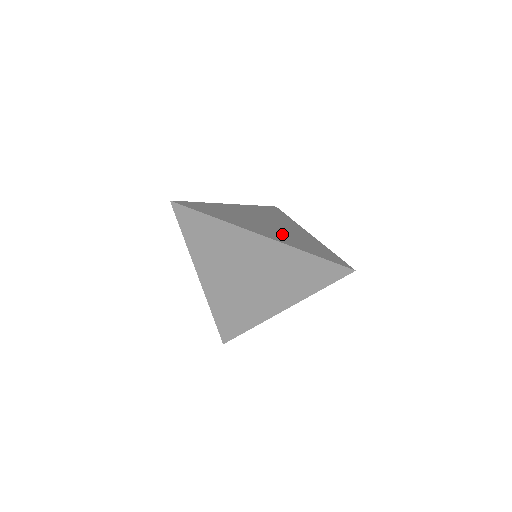
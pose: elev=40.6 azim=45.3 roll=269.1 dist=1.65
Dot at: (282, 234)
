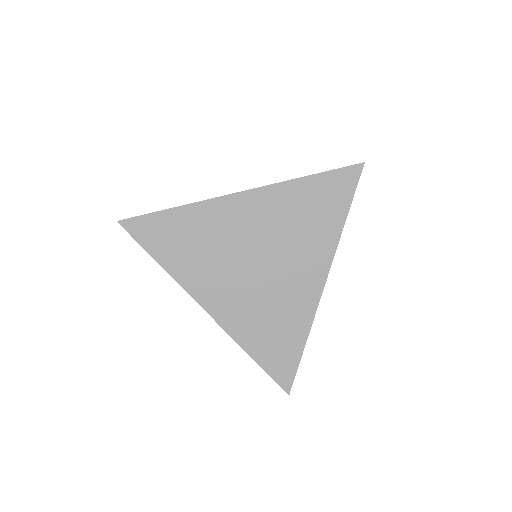
Dot at: occluded
